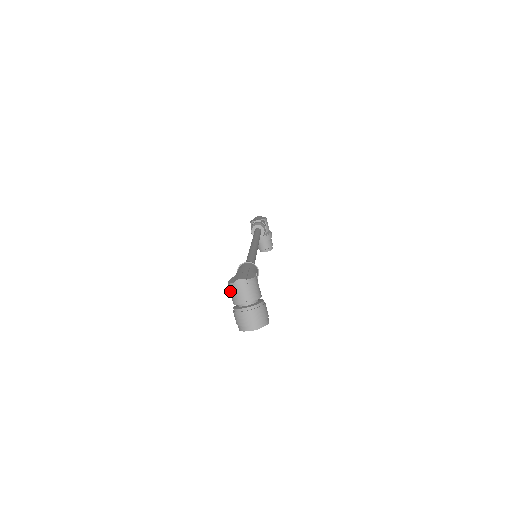
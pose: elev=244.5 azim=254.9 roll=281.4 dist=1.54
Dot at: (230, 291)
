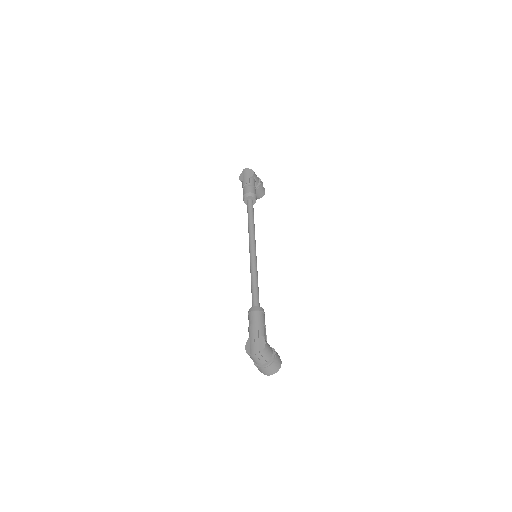
Dot at: occluded
